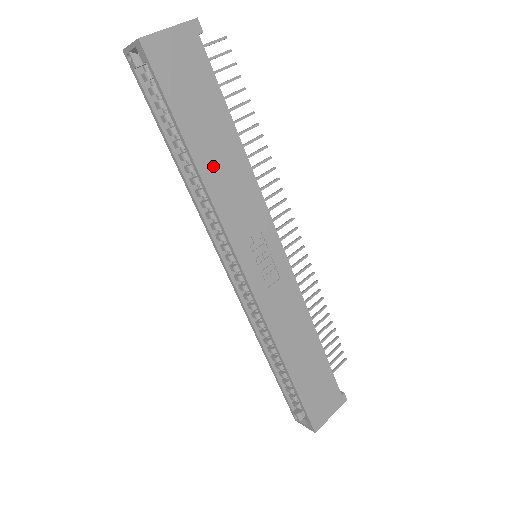
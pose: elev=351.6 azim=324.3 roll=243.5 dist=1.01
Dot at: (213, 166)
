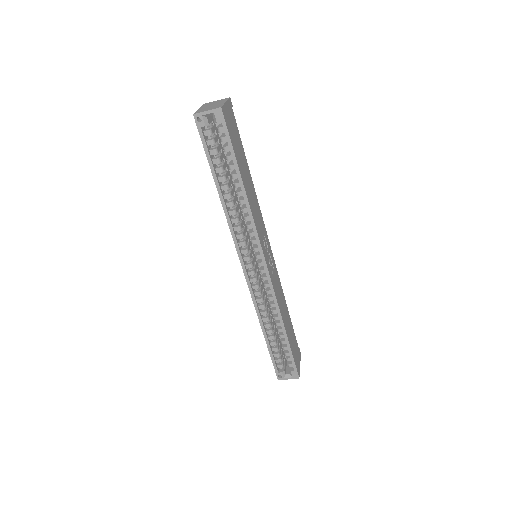
Dot at: (248, 191)
